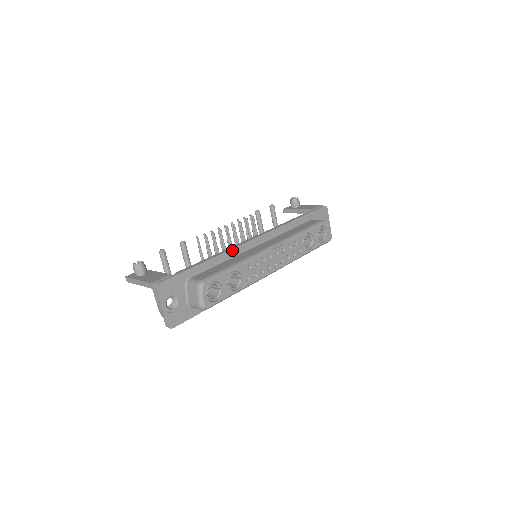
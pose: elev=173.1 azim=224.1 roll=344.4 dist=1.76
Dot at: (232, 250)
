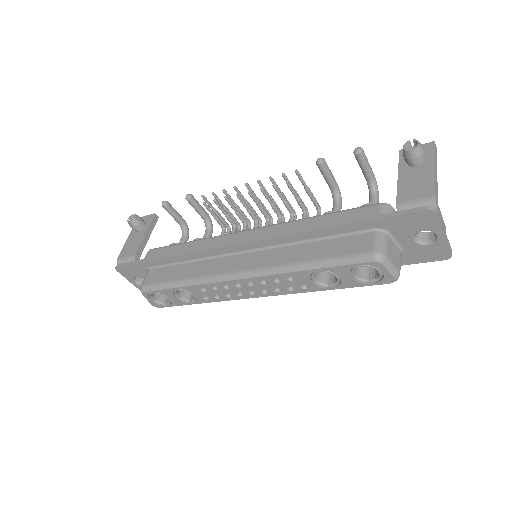
Dot at: (200, 252)
